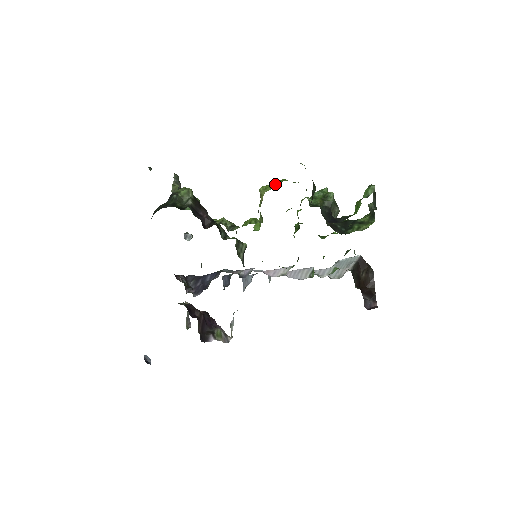
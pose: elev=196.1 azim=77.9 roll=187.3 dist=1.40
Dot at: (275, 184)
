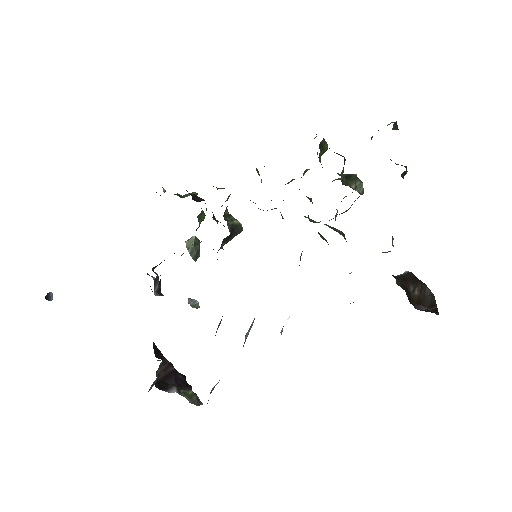
Dot at: occluded
